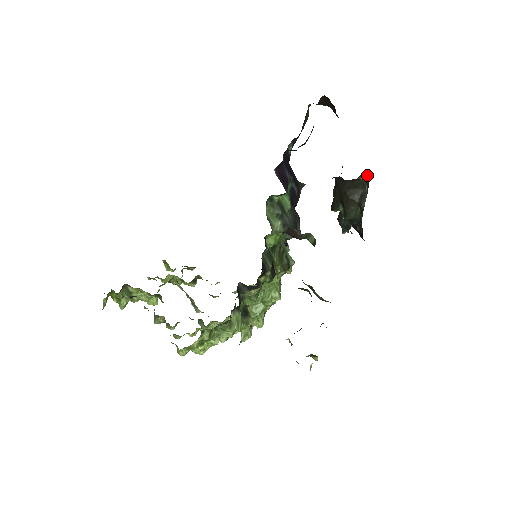
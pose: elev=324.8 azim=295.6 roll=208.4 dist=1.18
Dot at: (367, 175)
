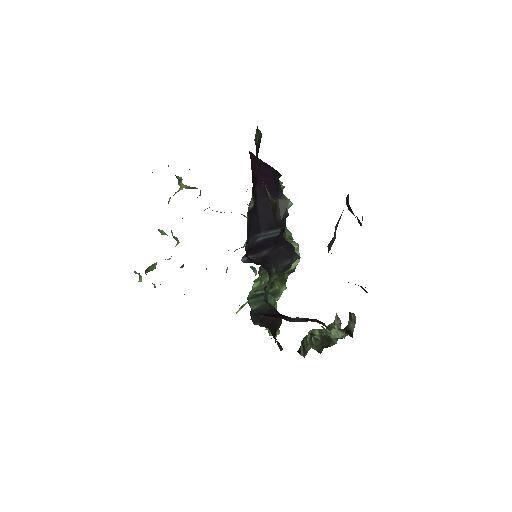
Dot at: occluded
